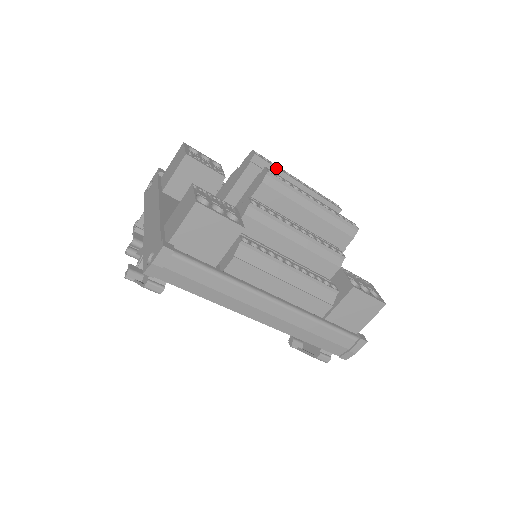
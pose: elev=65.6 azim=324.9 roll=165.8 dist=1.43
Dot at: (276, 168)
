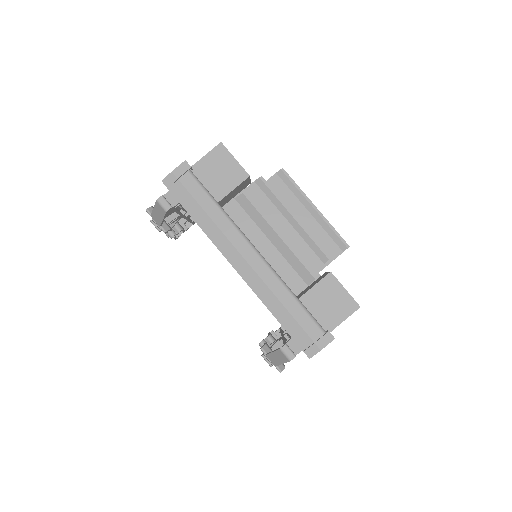
Dot at: occluded
